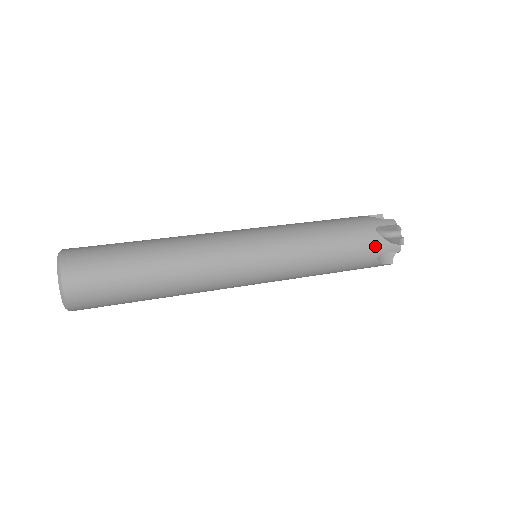
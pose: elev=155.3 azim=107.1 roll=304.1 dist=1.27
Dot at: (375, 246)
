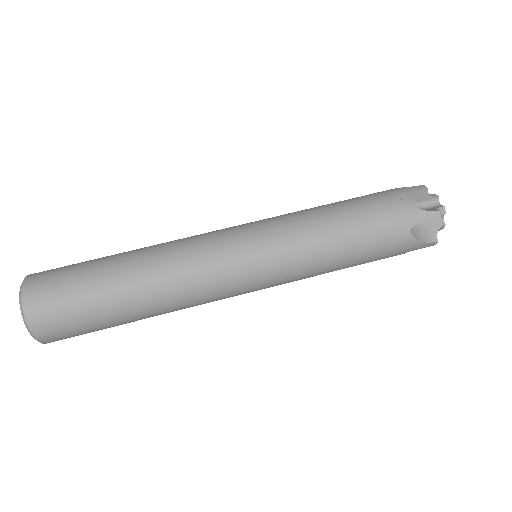
Dot at: (403, 217)
